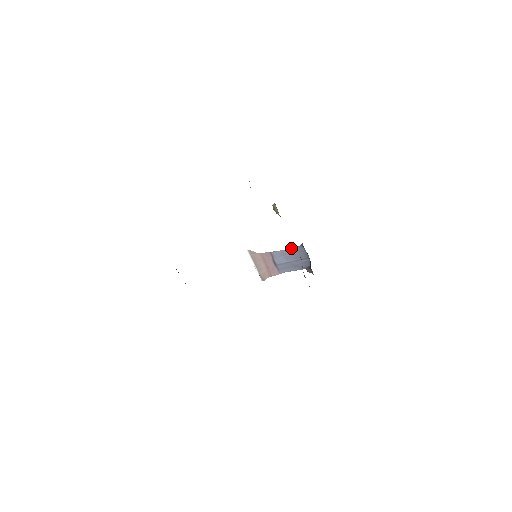
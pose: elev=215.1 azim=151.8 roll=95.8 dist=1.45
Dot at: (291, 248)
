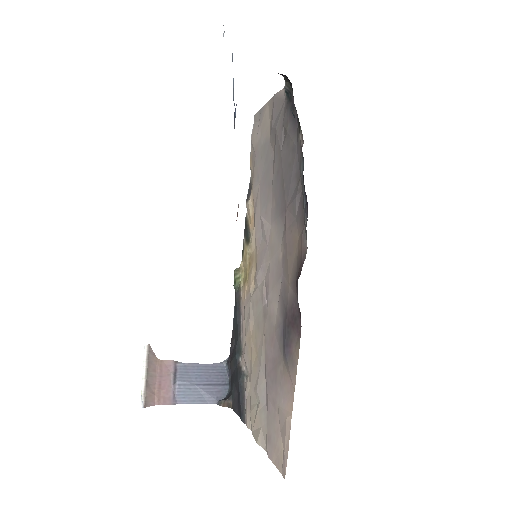
Dot at: (208, 364)
